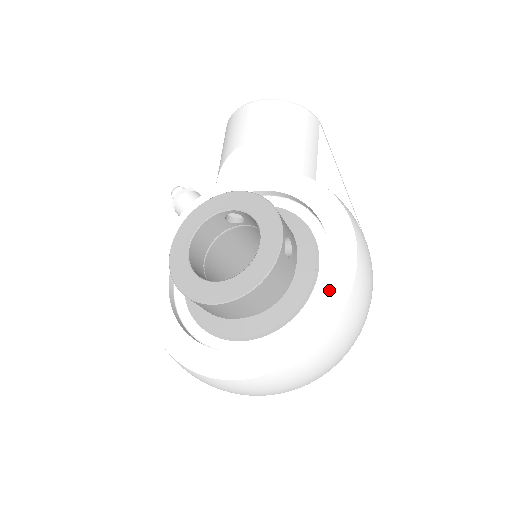
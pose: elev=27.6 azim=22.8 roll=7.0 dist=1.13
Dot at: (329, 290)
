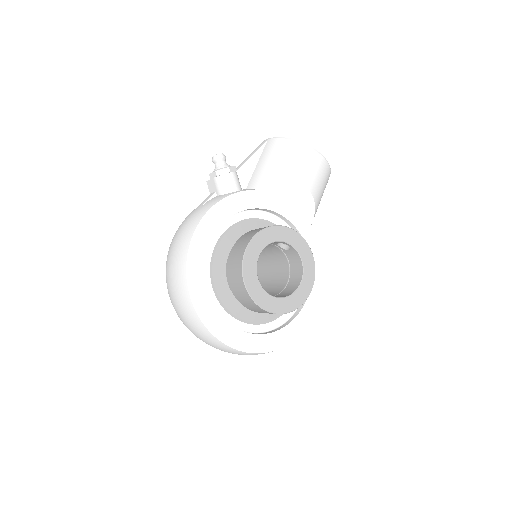
Dot at: (301, 317)
